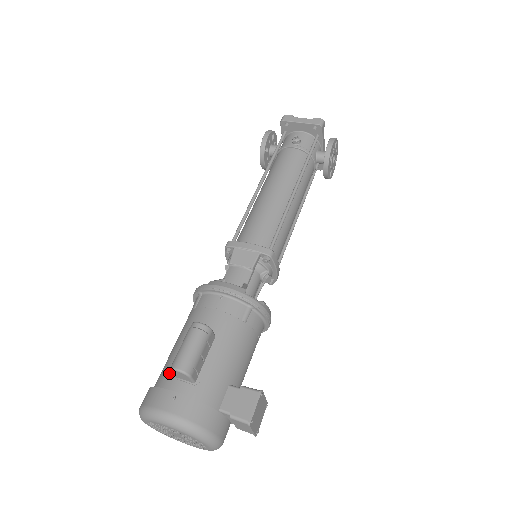
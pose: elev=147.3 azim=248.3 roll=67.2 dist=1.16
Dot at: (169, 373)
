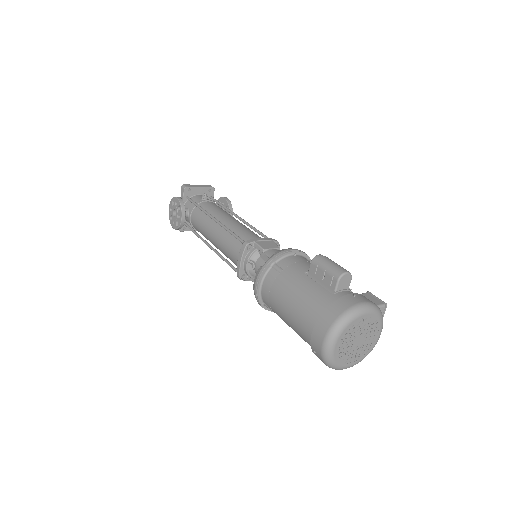
Dot at: (327, 295)
